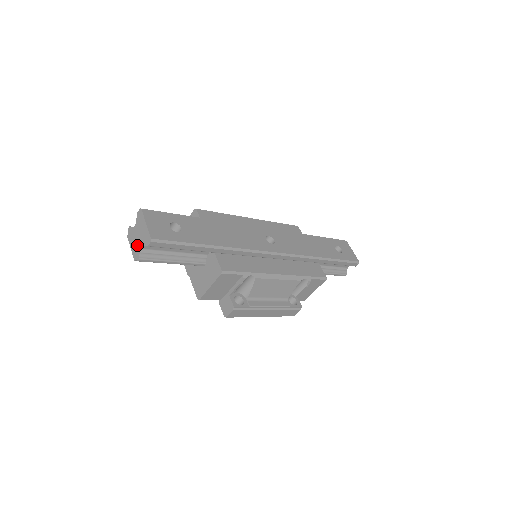
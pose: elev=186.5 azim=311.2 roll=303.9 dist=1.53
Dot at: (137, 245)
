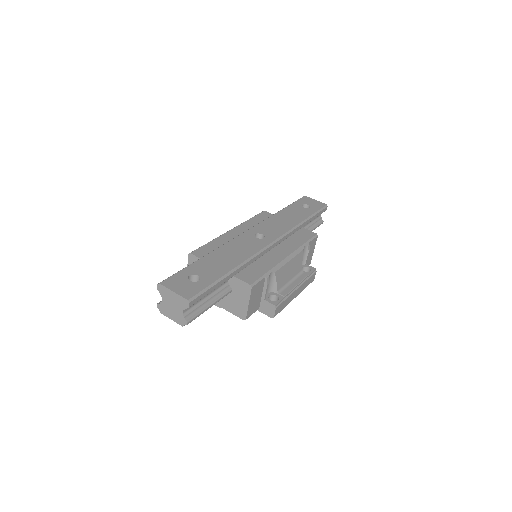
Dot at: (177, 313)
